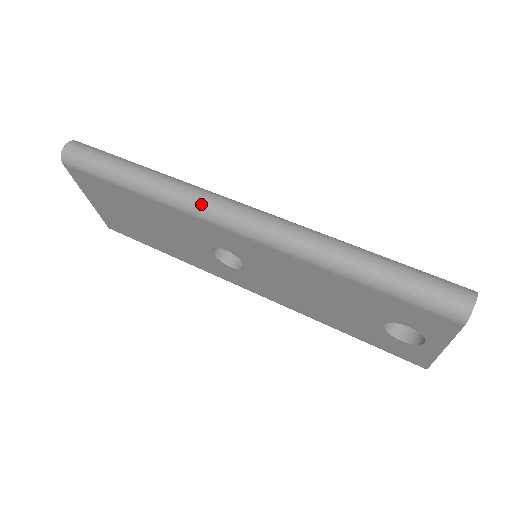
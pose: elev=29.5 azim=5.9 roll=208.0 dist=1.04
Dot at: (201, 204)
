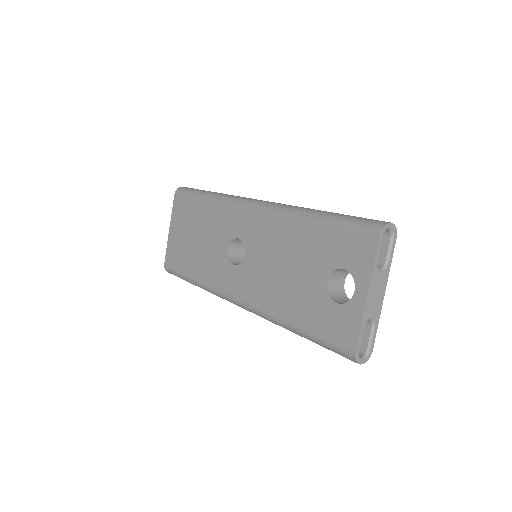
Dot at: (241, 198)
